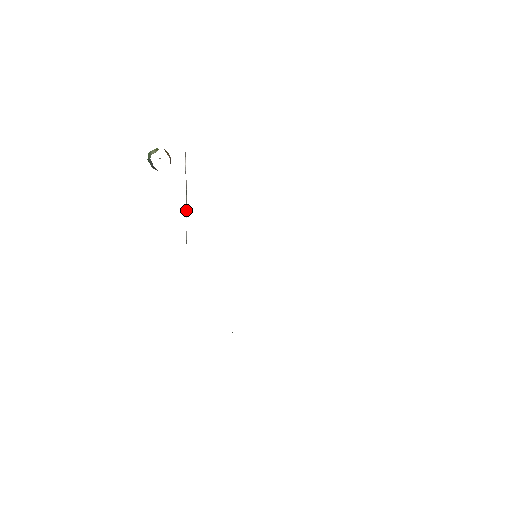
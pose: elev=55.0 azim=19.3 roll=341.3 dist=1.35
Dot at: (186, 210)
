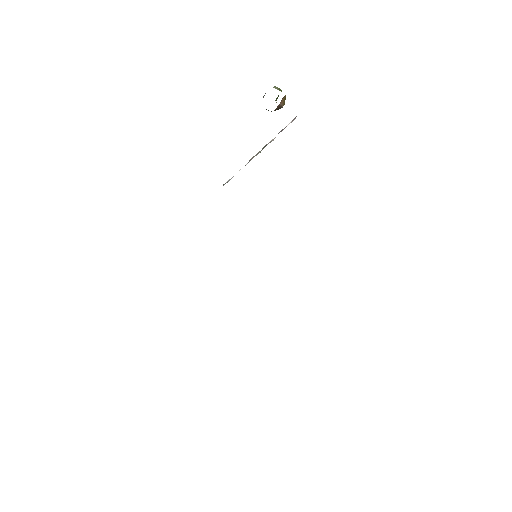
Dot at: (250, 160)
